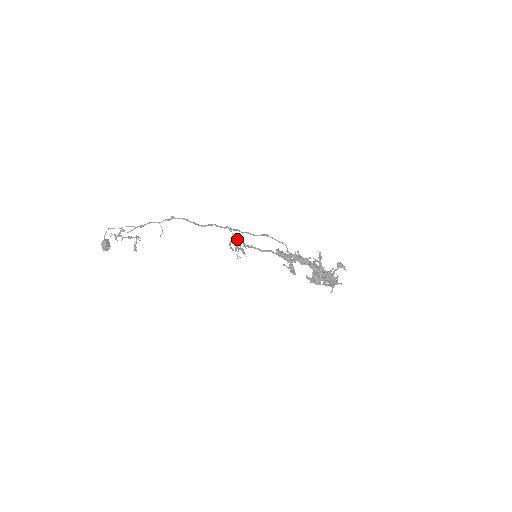
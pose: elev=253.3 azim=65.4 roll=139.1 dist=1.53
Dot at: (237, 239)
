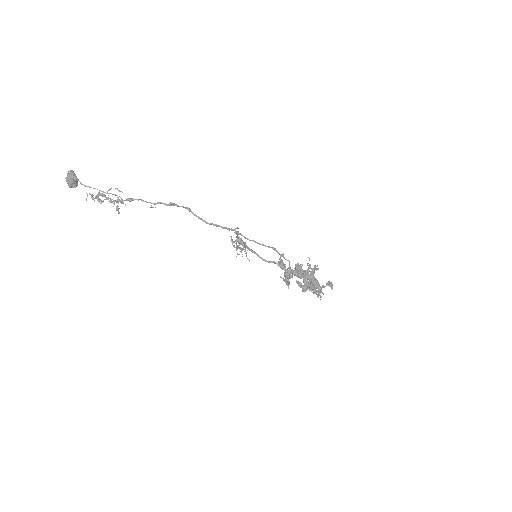
Dot at: (242, 245)
